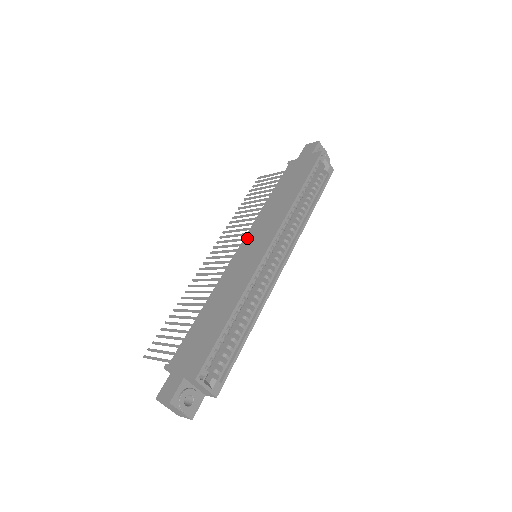
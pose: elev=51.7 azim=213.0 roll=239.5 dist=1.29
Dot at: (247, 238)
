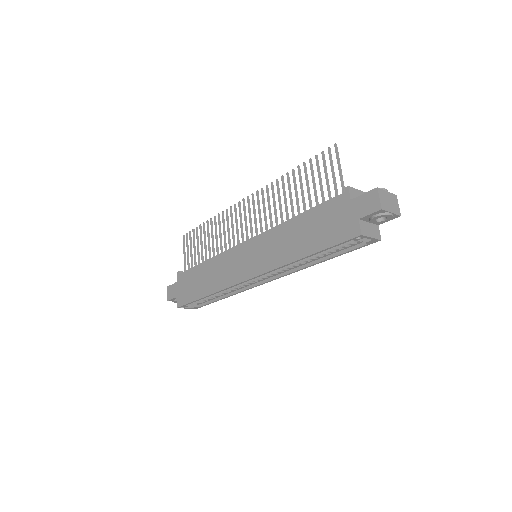
Dot at: (254, 241)
